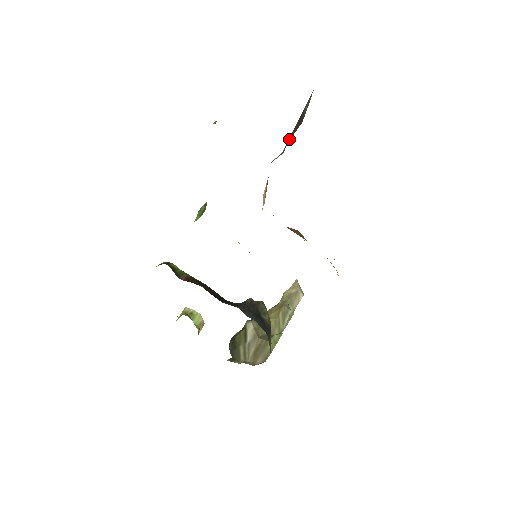
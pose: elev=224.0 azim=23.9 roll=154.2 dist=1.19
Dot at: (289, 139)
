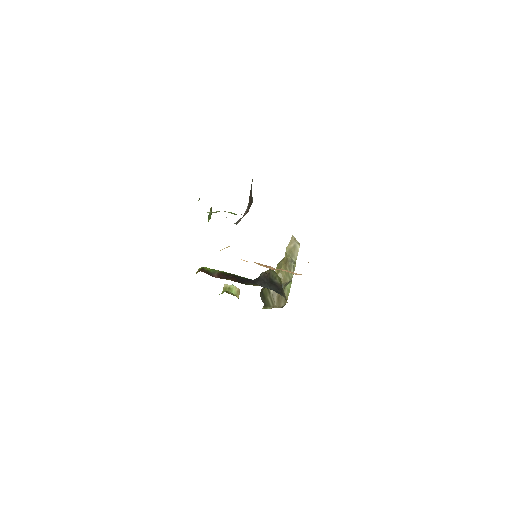
Dot at: (249, 205)
